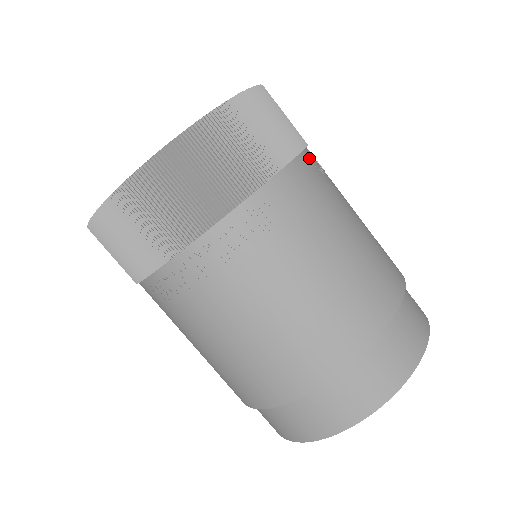
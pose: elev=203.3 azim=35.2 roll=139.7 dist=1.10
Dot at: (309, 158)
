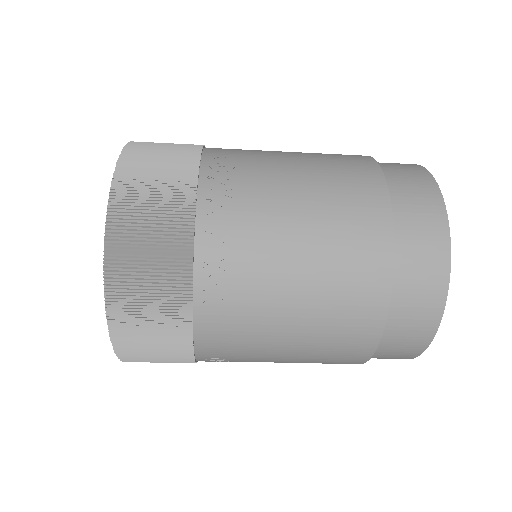
Dot at: occluded
